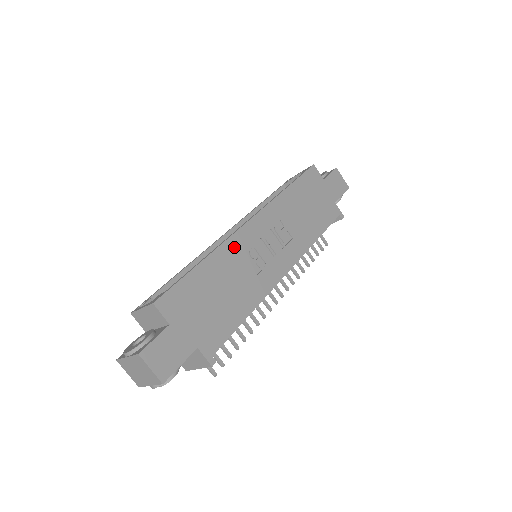
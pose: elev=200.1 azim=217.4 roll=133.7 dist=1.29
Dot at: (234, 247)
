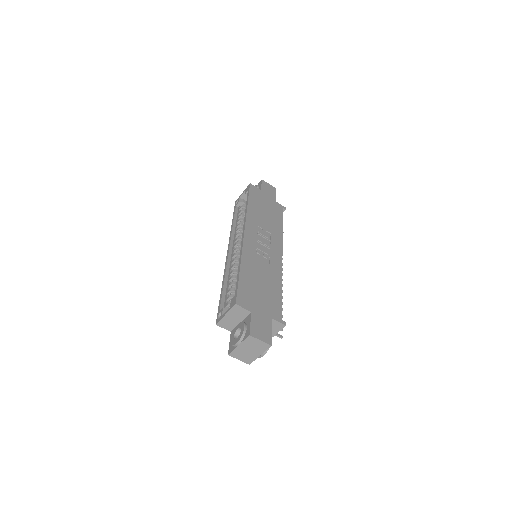
Dot at: (248, 253)
